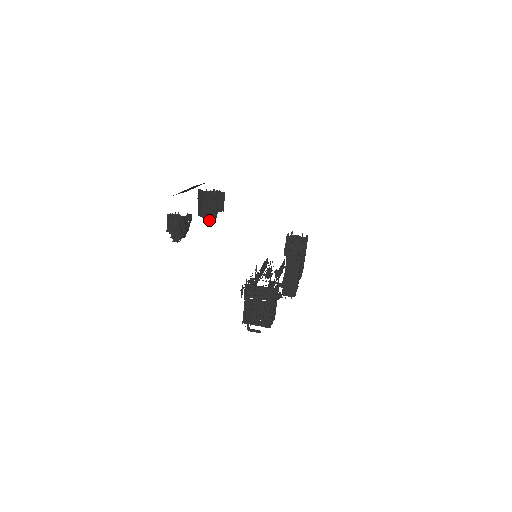
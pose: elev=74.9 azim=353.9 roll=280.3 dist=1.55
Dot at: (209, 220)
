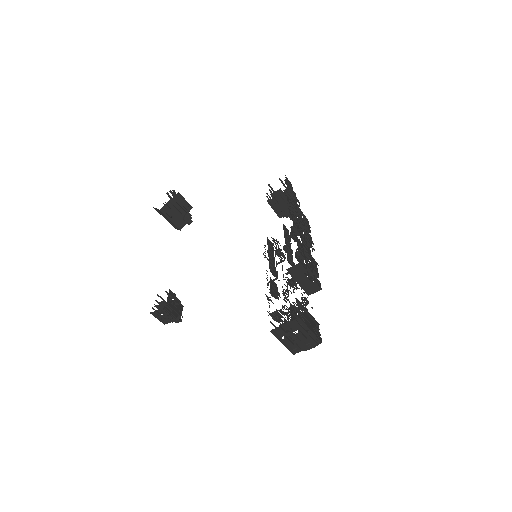
Dot at: (188, 224)
